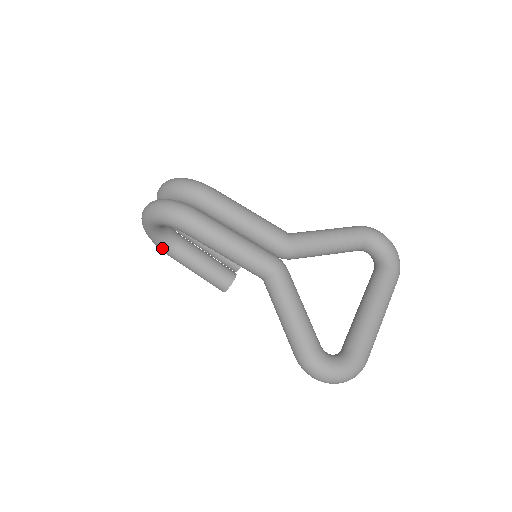
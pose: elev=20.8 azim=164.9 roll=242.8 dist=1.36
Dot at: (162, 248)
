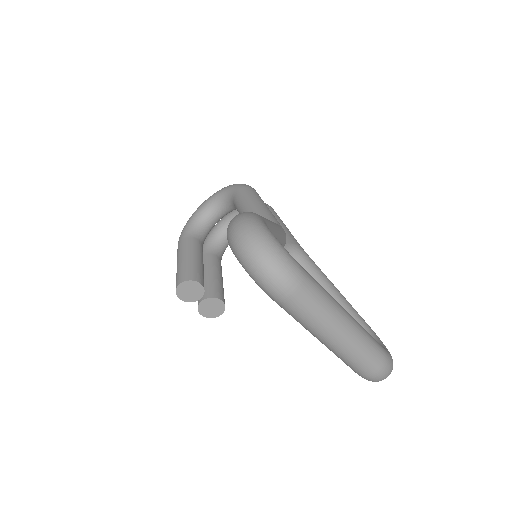
Dot at: (186, 230)
